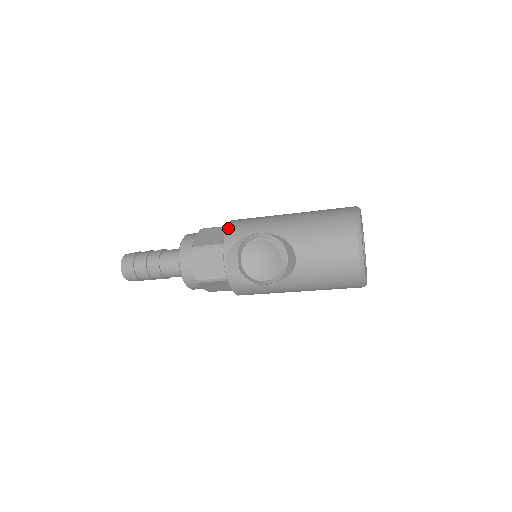
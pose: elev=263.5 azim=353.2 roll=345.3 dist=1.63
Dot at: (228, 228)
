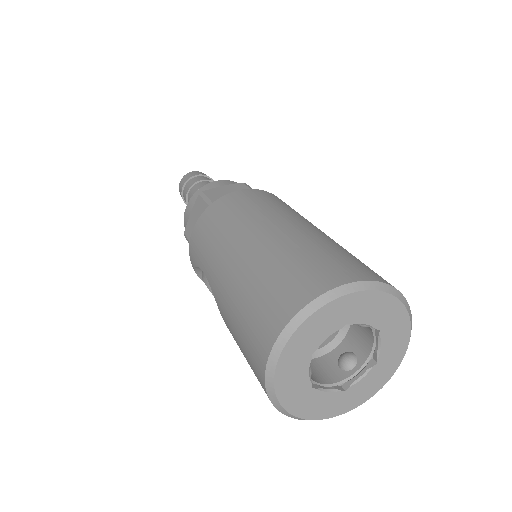
Dot at: (192, 235)
